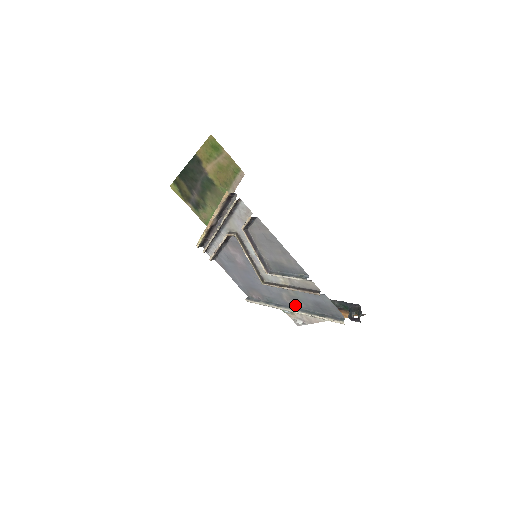
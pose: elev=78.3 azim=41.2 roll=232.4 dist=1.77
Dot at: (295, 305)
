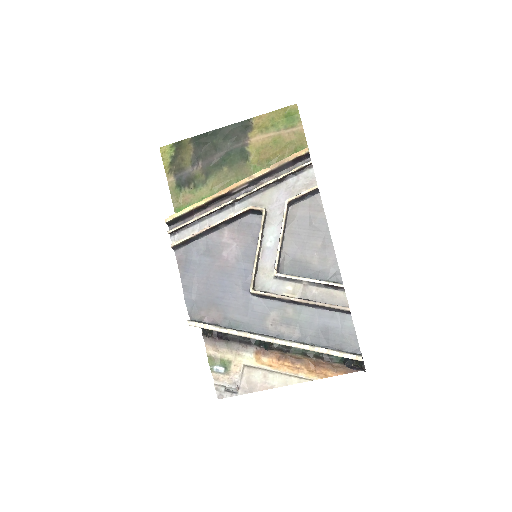
Dot at: (281, 334)
